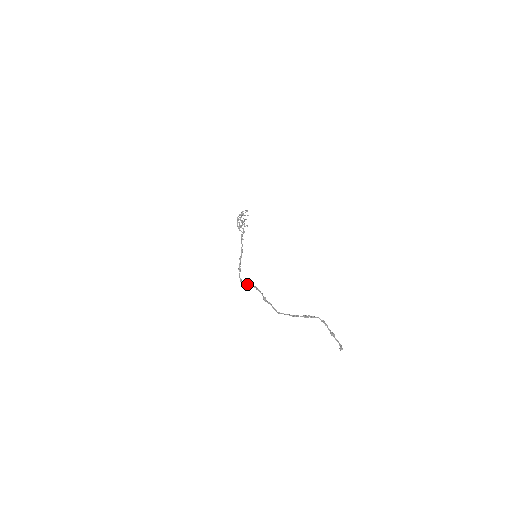
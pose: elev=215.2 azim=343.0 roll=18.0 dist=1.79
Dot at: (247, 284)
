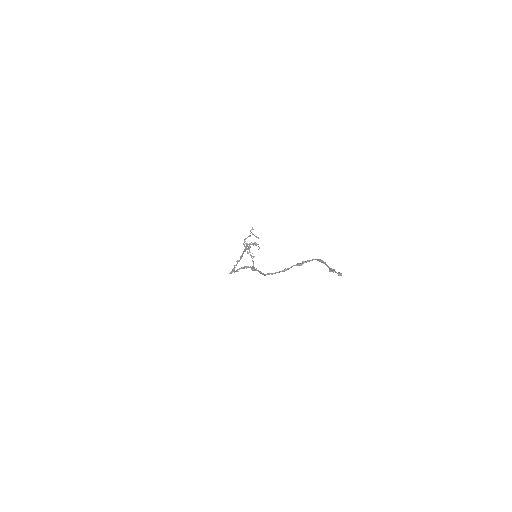
Dot at: (237, 269)
